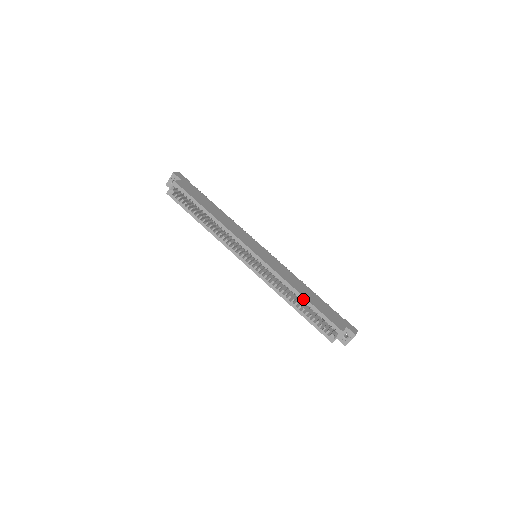
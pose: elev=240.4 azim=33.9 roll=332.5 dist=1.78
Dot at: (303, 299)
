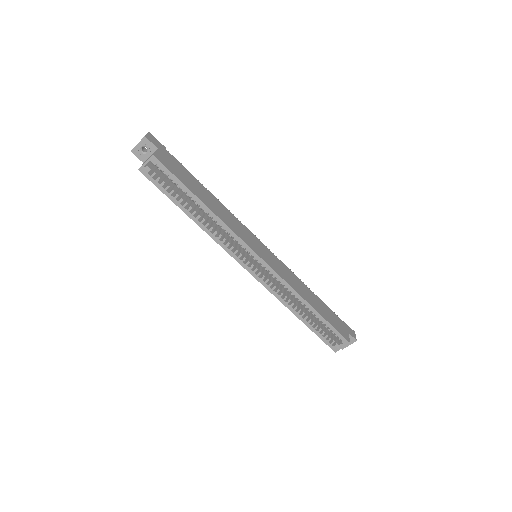
Dot at: (313, 311)
